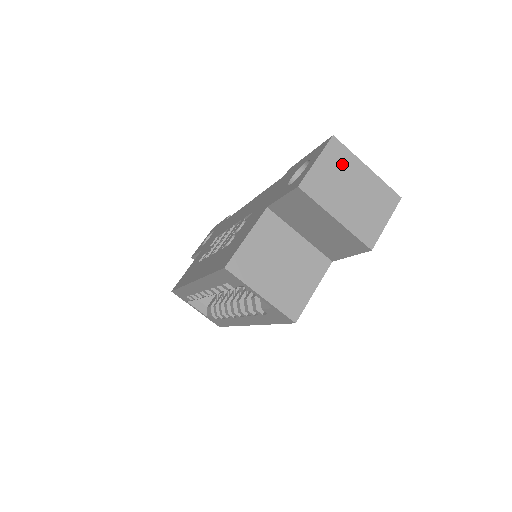
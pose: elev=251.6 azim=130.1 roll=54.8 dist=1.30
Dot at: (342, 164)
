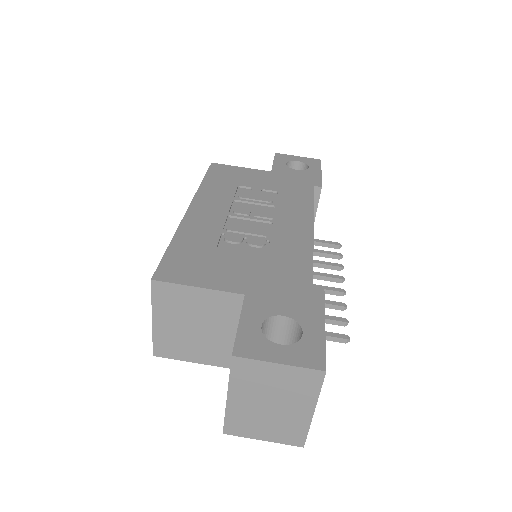
Dot at: (296, 388)
